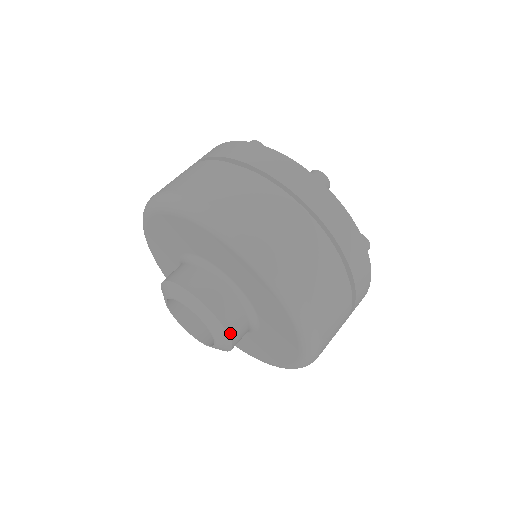
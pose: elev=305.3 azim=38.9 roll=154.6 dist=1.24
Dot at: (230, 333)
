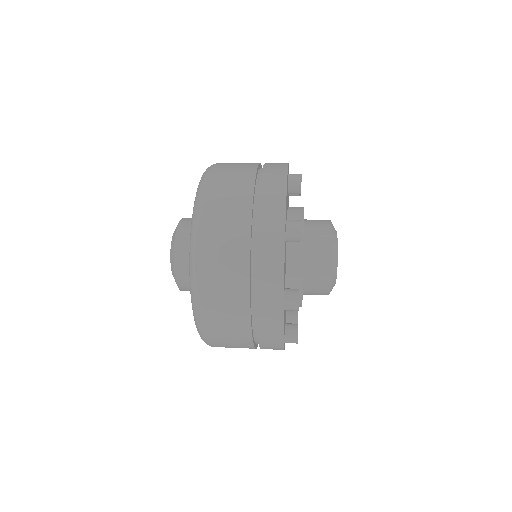
Dot at: (177, 275)
